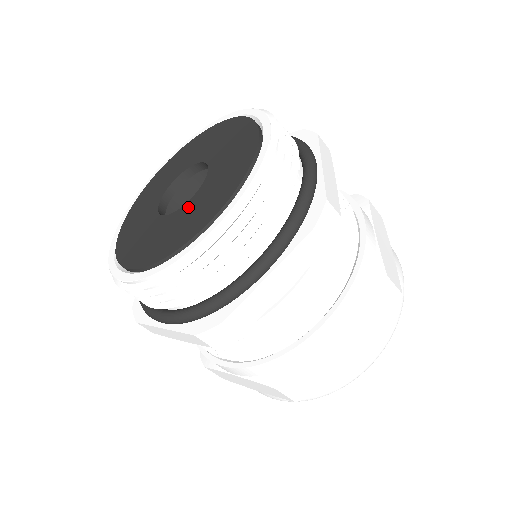
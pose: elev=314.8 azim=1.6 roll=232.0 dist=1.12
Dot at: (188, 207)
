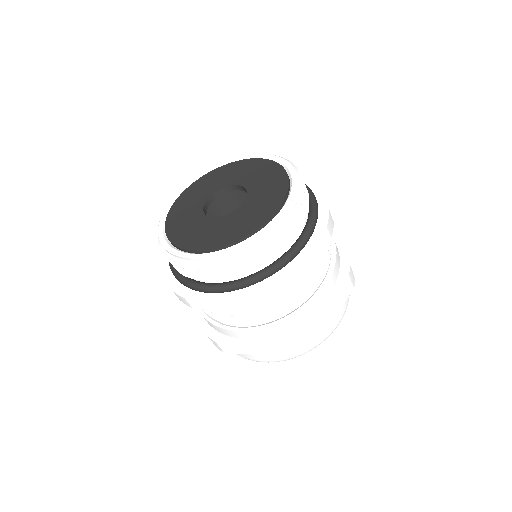
Dot at: (212, 223)
